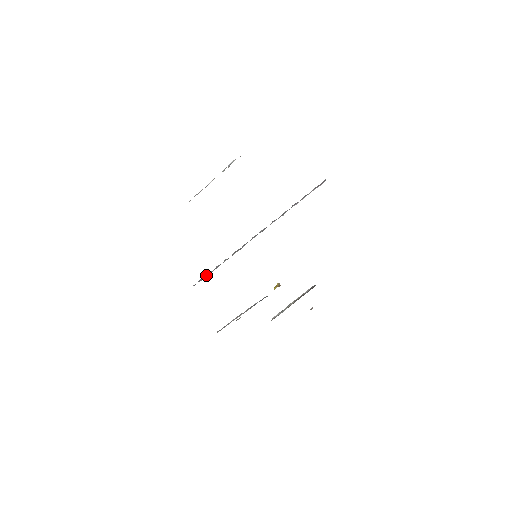
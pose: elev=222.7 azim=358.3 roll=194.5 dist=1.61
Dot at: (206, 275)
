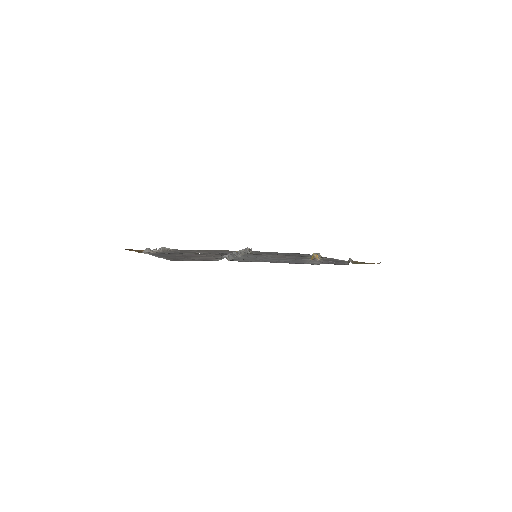
Dot at: occluded
